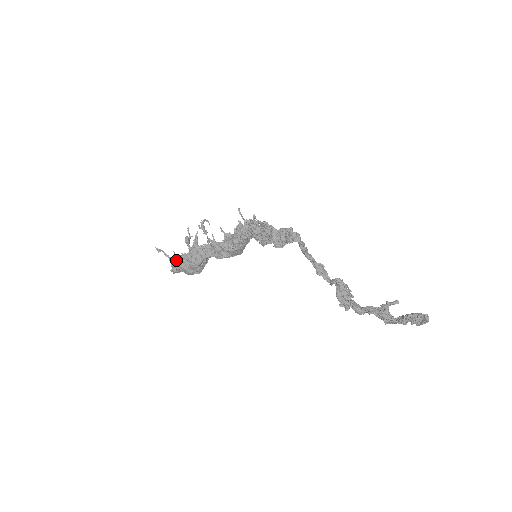
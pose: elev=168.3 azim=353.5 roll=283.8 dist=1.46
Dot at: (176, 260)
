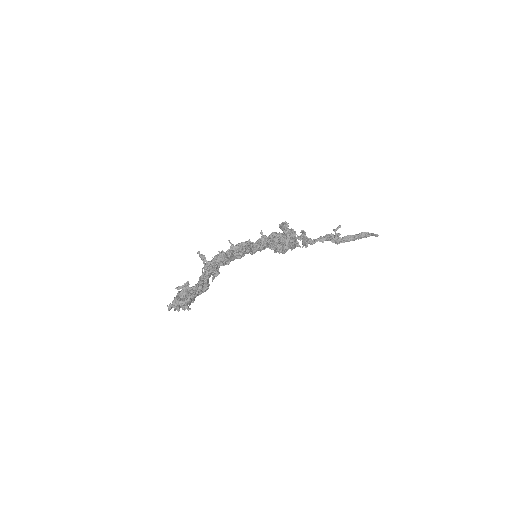
Dot at: (190, 304)
